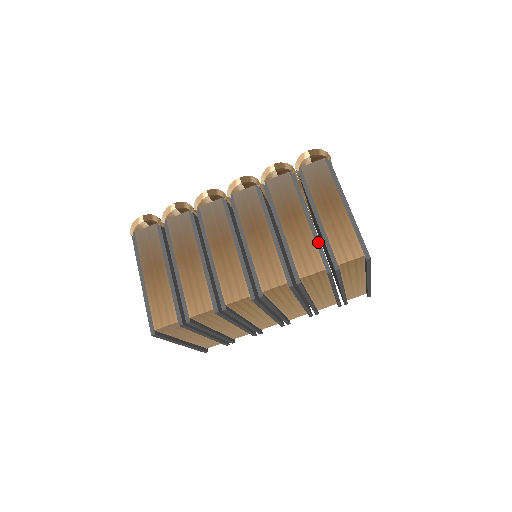
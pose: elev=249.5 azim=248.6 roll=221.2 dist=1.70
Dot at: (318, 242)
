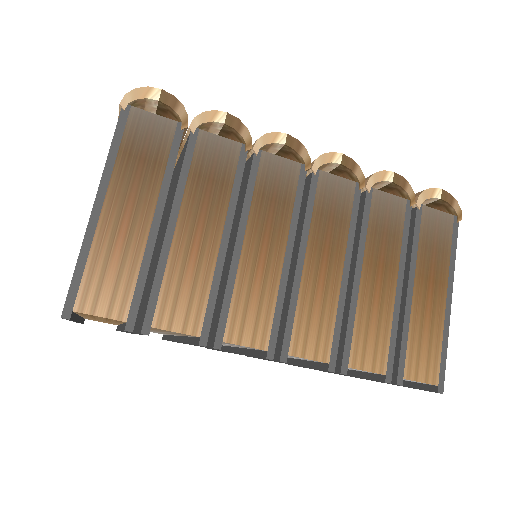
Dot at: (395, 328)
